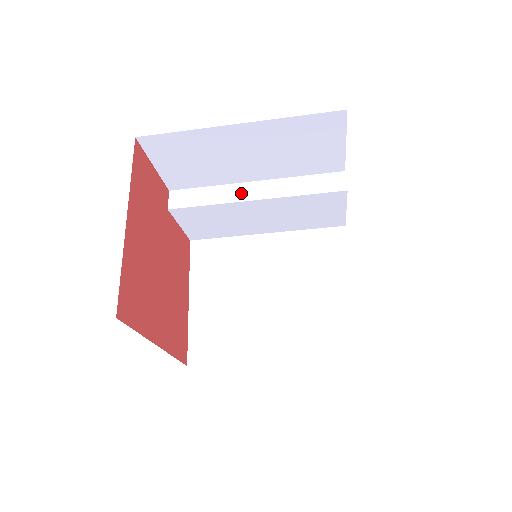
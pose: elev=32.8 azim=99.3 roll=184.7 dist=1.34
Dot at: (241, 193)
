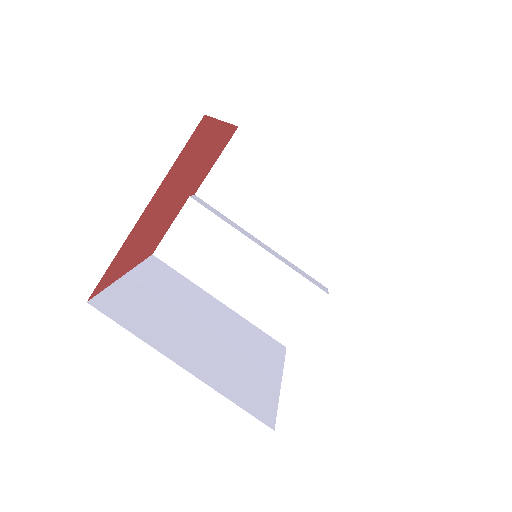
Dot at: (250, 236)
